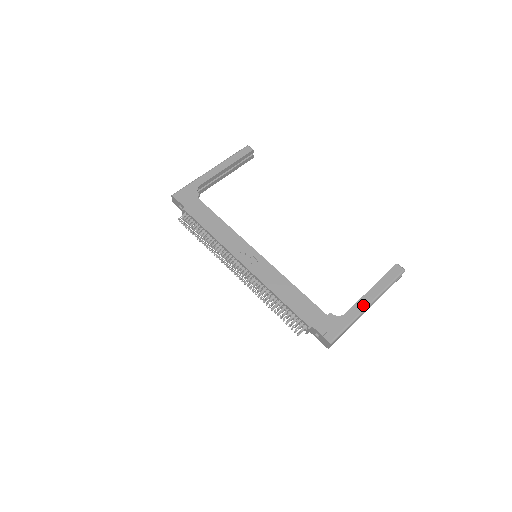
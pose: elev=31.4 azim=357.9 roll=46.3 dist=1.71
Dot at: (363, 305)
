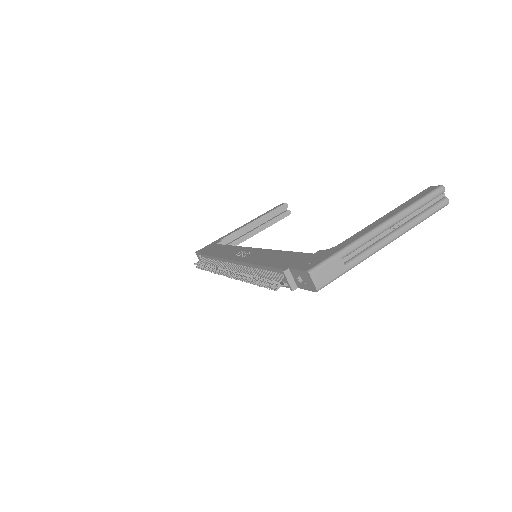
Dot at: (369, 229)
